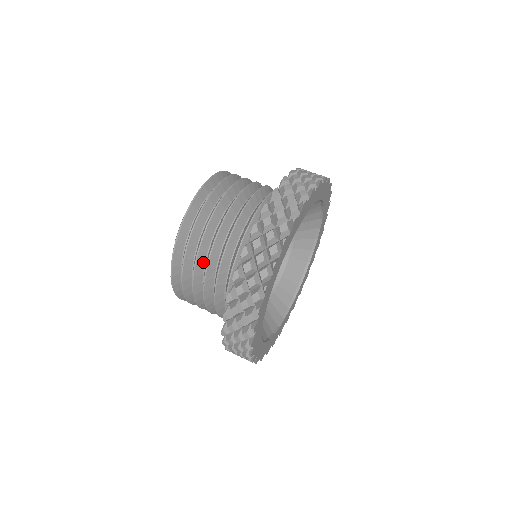
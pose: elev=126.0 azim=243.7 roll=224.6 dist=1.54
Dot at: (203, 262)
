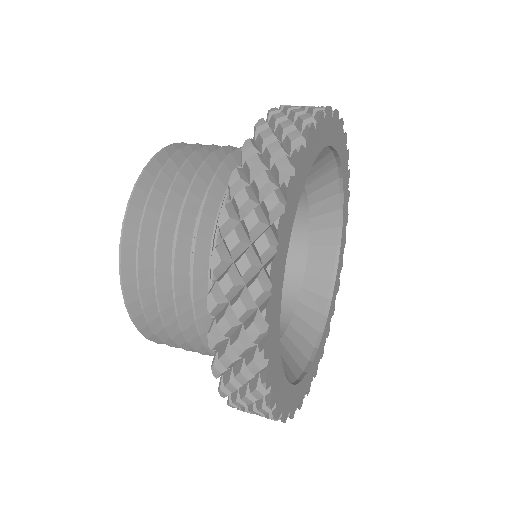
Dot at: (169, 287)
